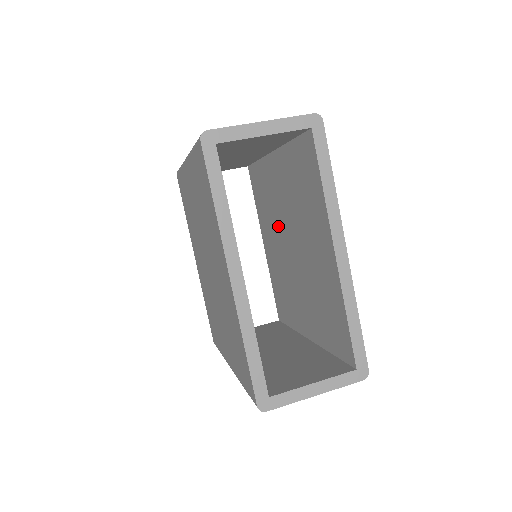
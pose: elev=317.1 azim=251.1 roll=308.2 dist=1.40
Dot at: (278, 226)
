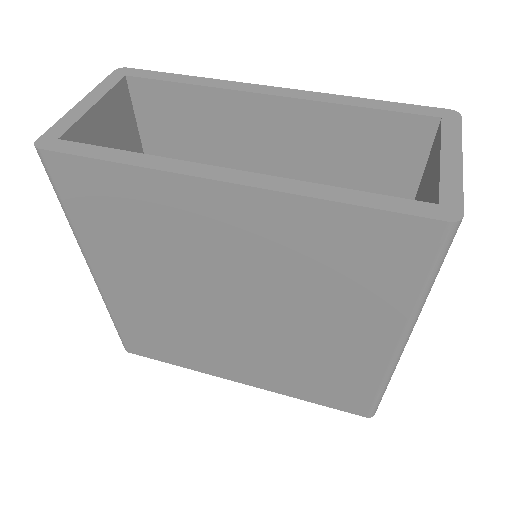
Dot at: occluded
